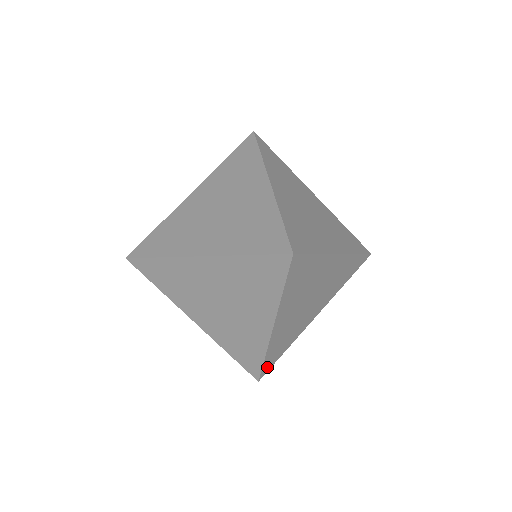
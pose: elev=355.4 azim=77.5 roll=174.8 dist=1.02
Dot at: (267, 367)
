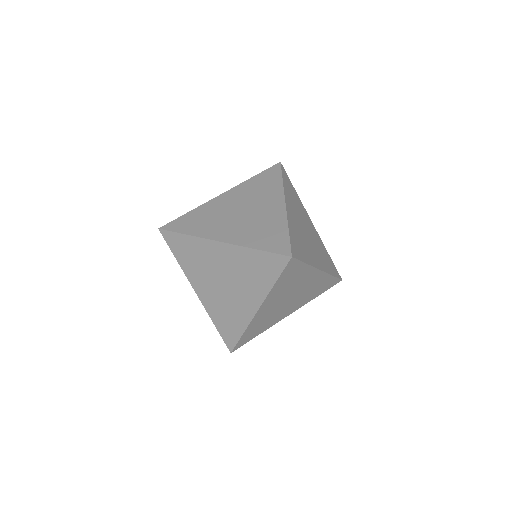
Dot at: (241, 343)
